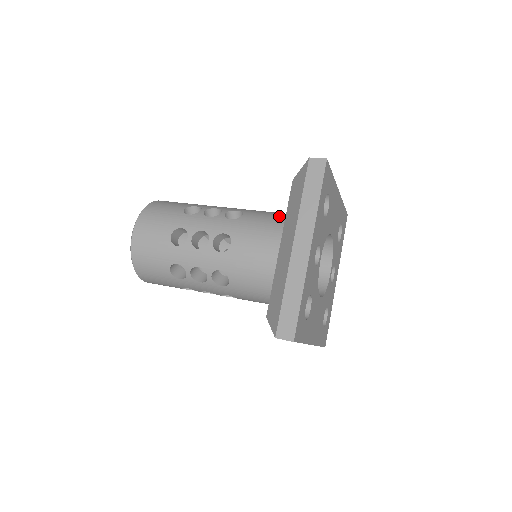
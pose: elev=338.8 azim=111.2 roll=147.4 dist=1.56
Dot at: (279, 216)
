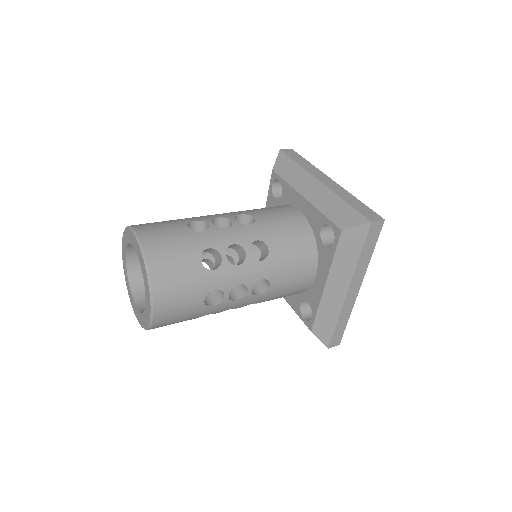
Dot at: (300, 237)
